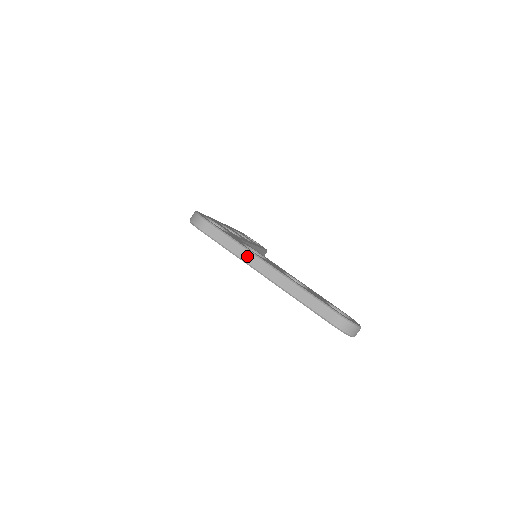
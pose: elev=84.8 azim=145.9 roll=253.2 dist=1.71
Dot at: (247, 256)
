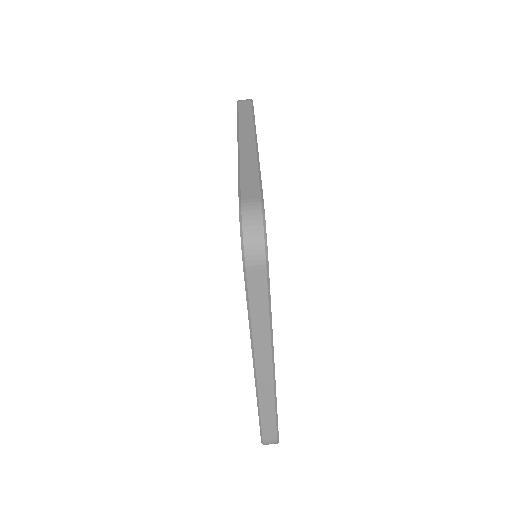
Dot at: (263, 343)
